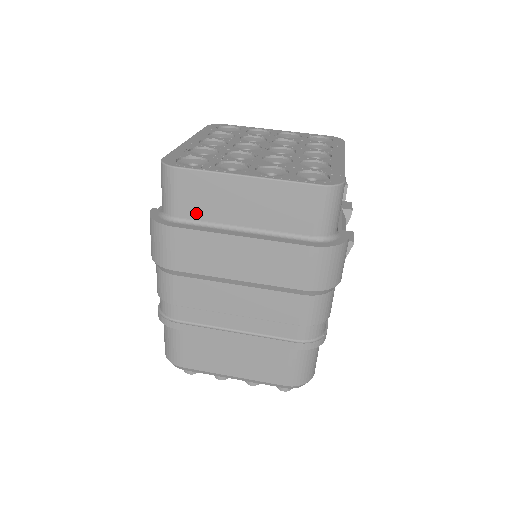
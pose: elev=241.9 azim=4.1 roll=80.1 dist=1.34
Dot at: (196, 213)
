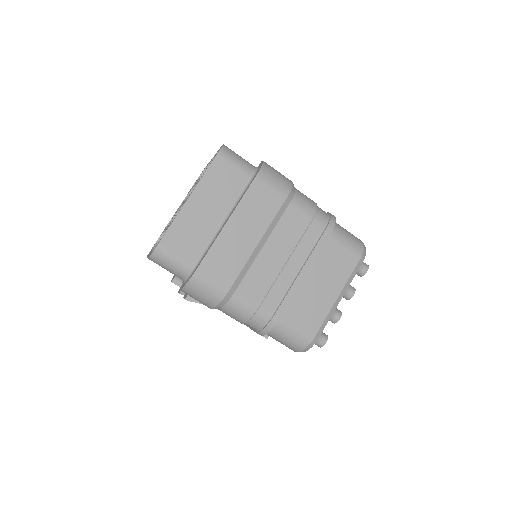
Dot at: (197, 249)
